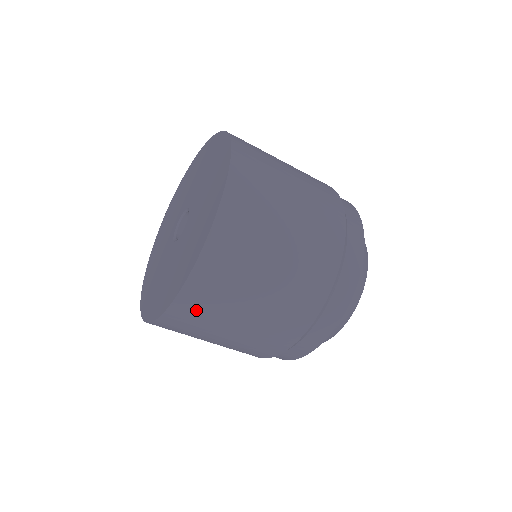
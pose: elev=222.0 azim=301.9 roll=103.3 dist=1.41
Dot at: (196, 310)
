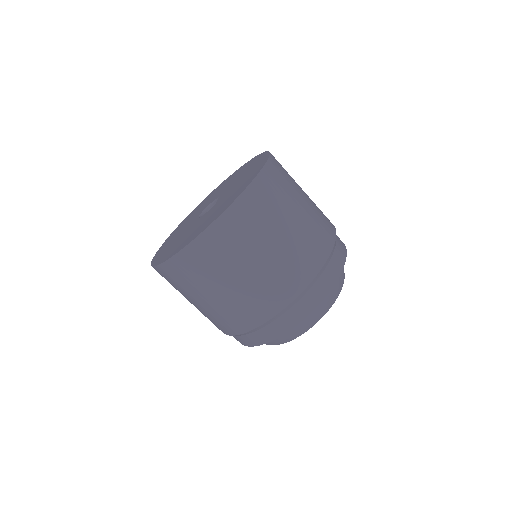
Dot at: (250, 215)
